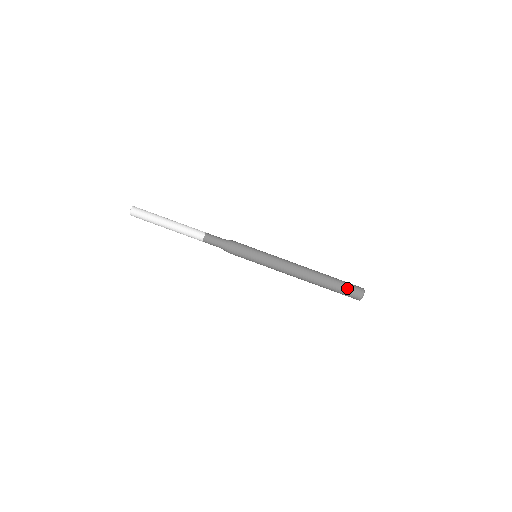
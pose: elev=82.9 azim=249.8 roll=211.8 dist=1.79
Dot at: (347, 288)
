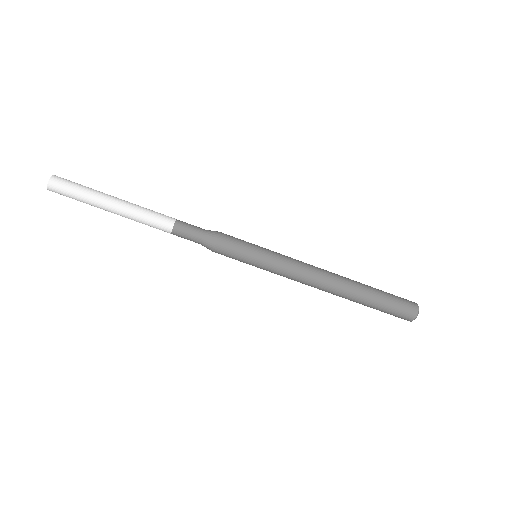
Dot at: (395, 298)
